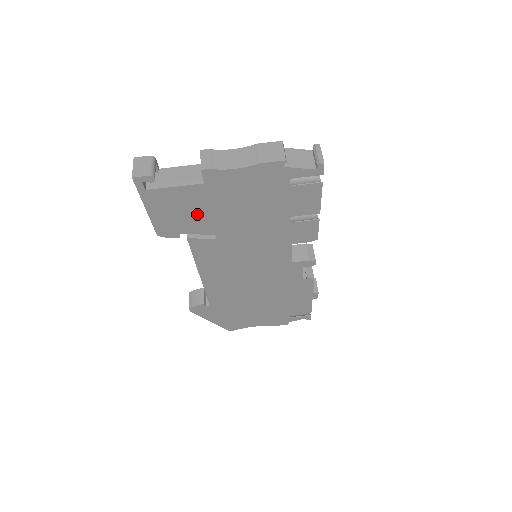
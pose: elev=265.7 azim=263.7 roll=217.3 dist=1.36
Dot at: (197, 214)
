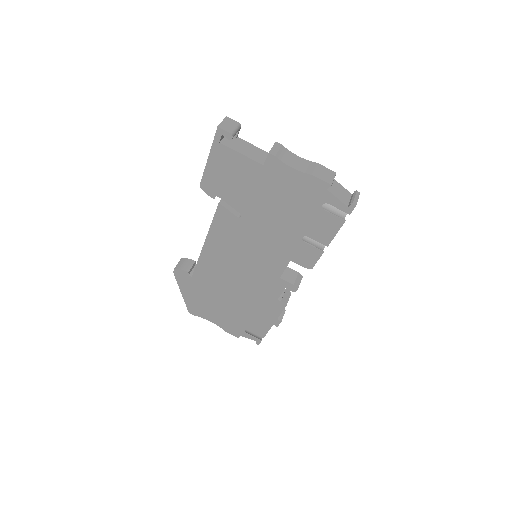
Dot at: (241, 187)
